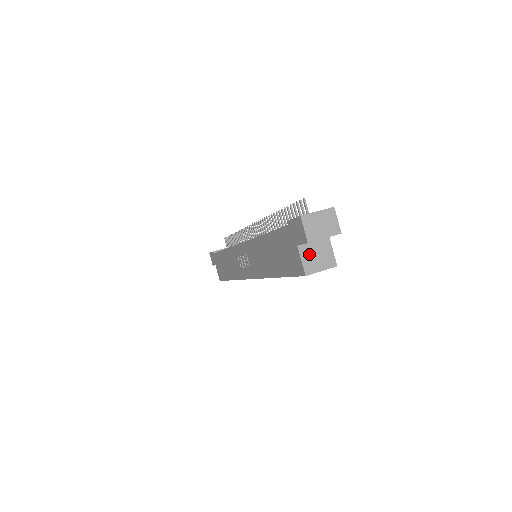
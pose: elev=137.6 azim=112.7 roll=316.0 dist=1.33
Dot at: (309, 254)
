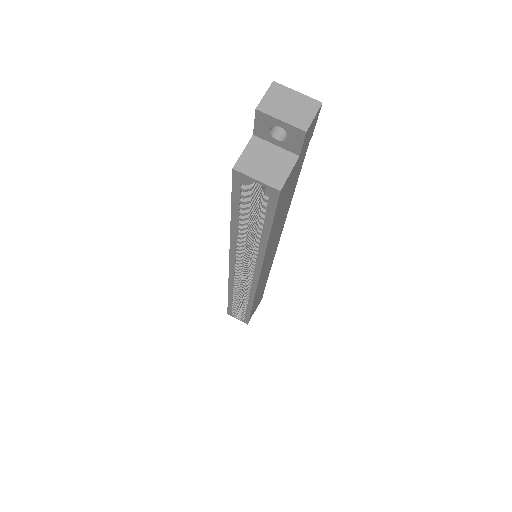
Dot at: (258, 153)
